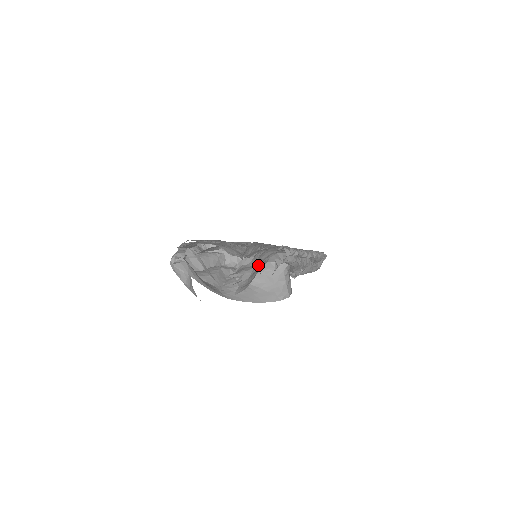
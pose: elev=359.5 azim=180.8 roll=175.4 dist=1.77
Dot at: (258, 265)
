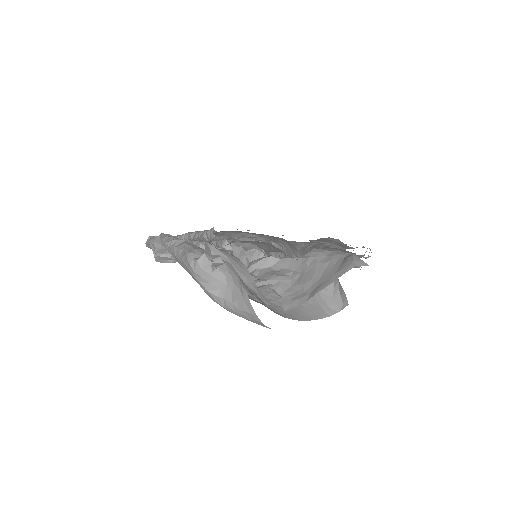
Dot at: (310, 269)
